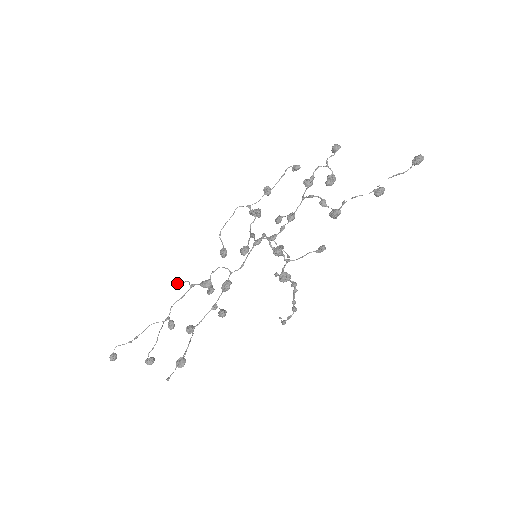
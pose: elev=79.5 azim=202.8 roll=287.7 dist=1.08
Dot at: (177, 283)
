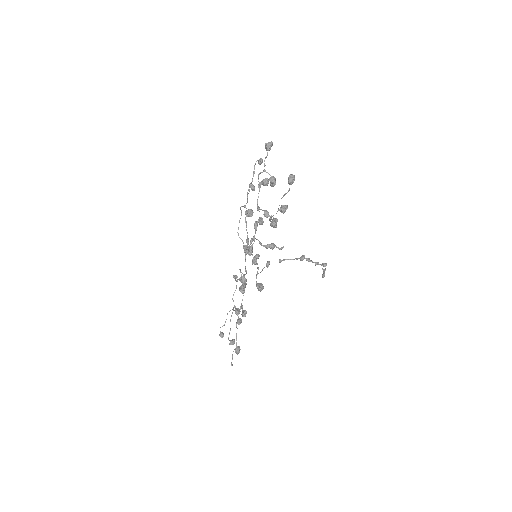
Dot at: occluded
